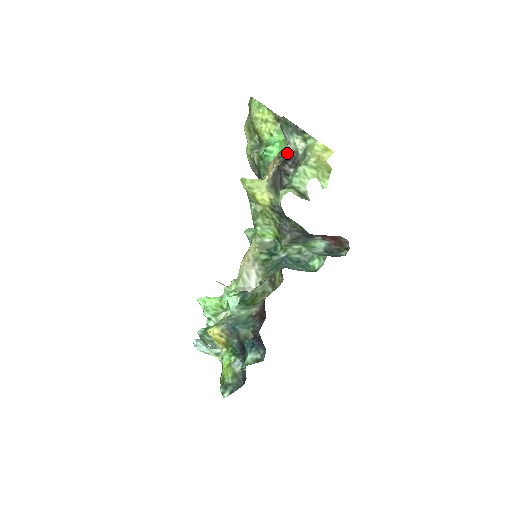
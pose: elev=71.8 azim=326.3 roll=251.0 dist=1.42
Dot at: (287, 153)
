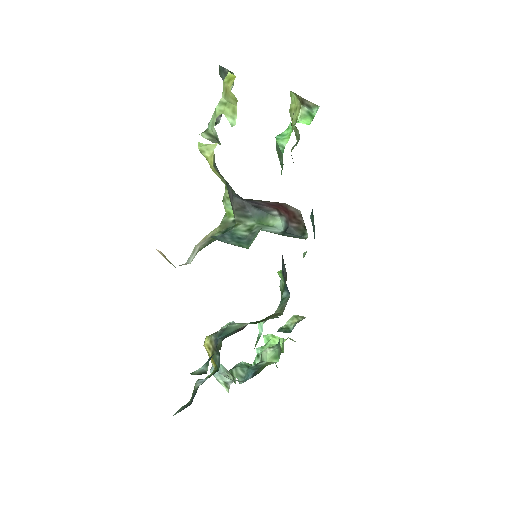
Dot at: occluded
